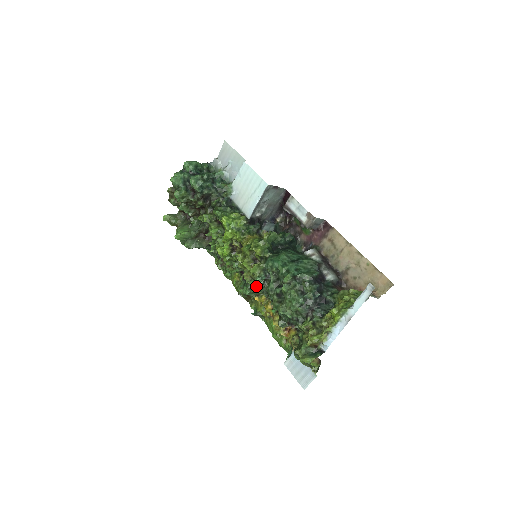
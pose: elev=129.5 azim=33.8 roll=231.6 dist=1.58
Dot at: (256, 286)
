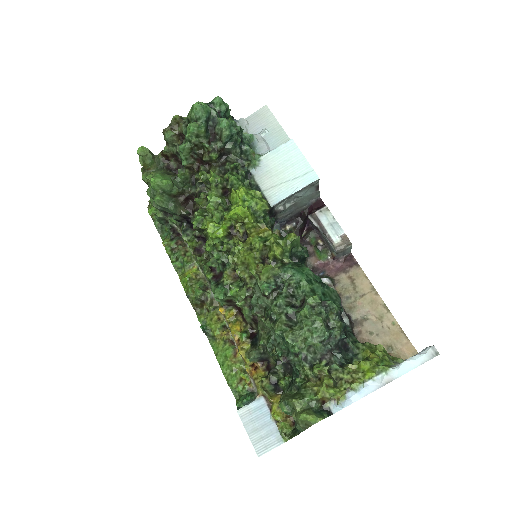
Dot at: (244, 293)
